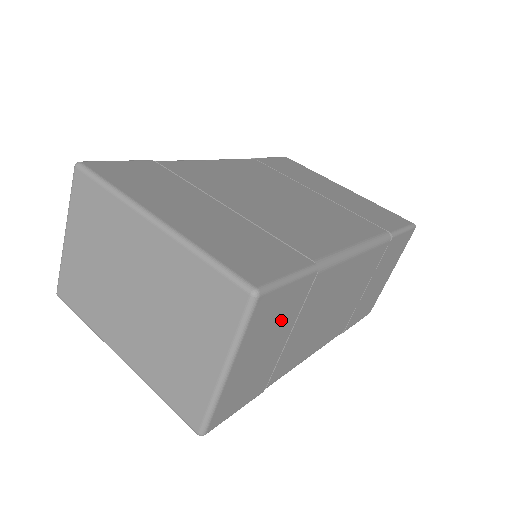
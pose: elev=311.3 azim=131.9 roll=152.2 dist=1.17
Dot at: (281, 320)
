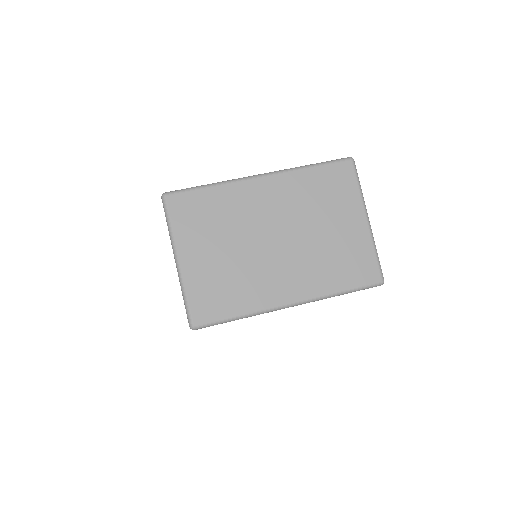
Dot at: occluded
